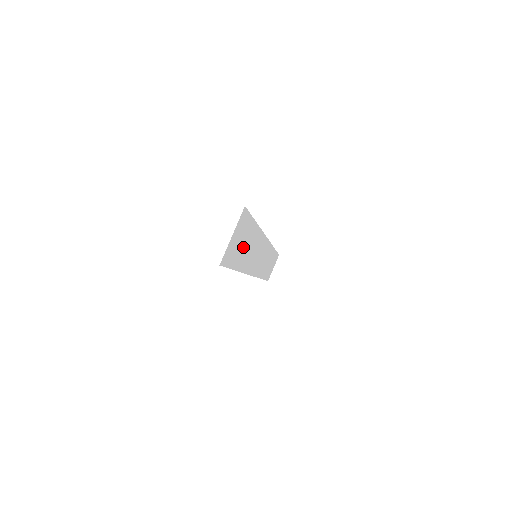
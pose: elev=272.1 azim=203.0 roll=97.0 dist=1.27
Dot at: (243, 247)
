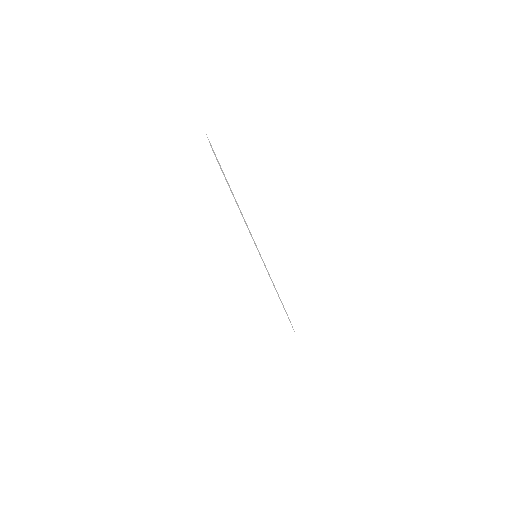
Dot at: occluded
